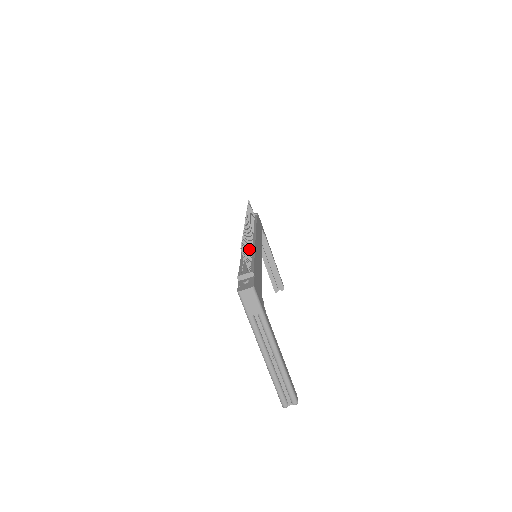
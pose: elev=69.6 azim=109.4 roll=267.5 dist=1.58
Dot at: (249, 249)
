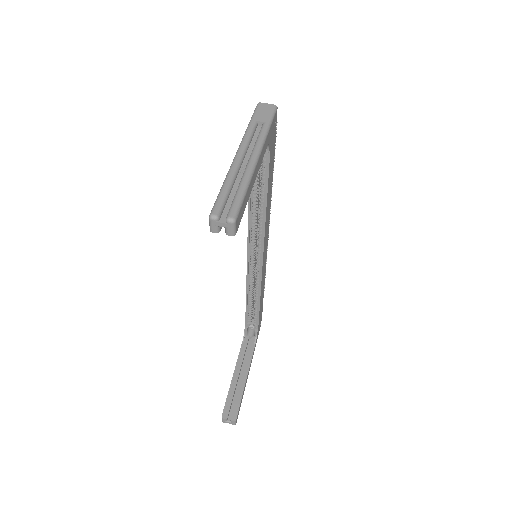
Dot at: occluded
